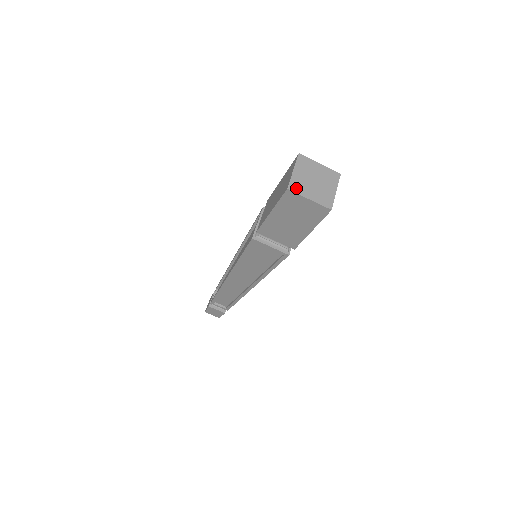
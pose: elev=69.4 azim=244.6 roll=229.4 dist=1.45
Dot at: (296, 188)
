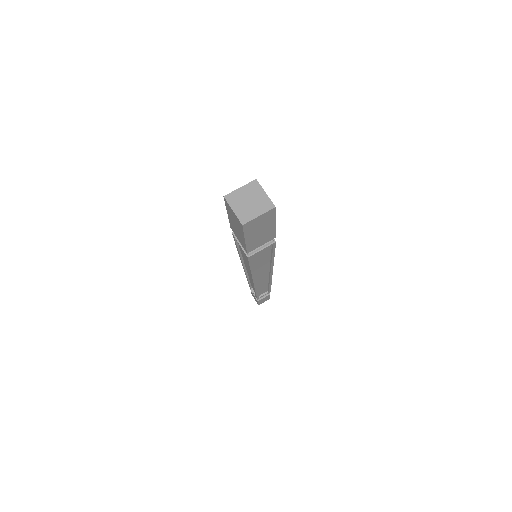
Dot at: (246, 219)
